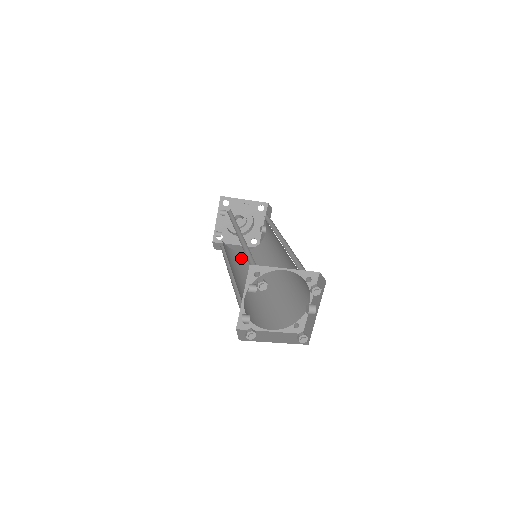
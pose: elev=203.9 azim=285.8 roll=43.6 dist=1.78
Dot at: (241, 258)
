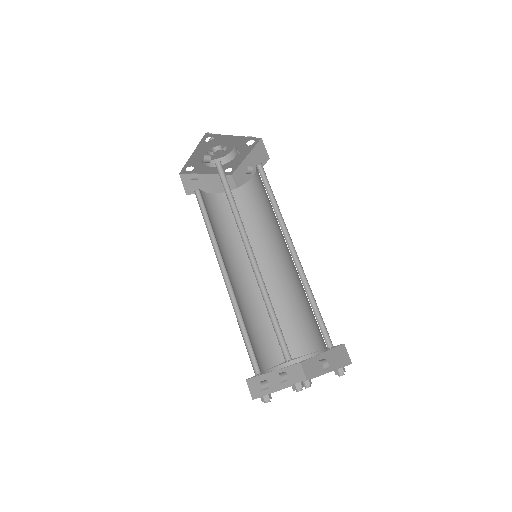
Dot at: (221, 214)
